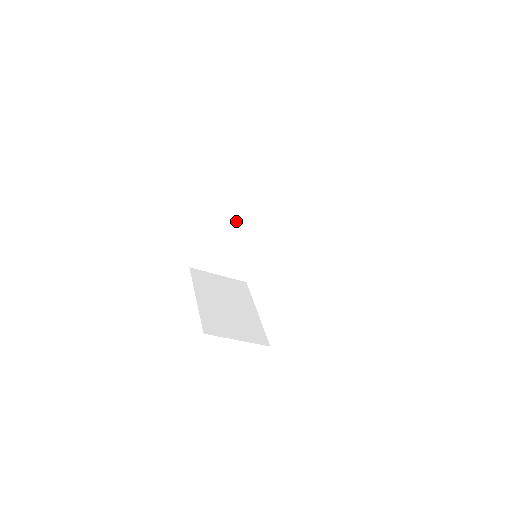
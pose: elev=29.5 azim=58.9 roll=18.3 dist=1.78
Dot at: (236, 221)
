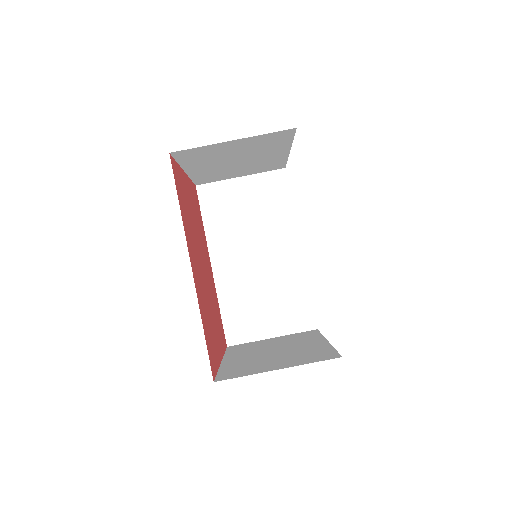
Dot at: (239, 254)
